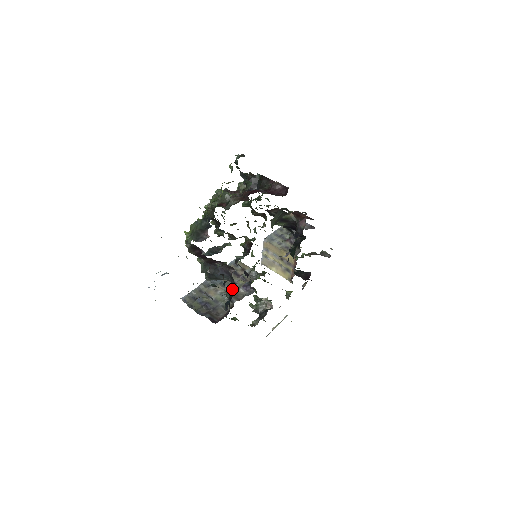
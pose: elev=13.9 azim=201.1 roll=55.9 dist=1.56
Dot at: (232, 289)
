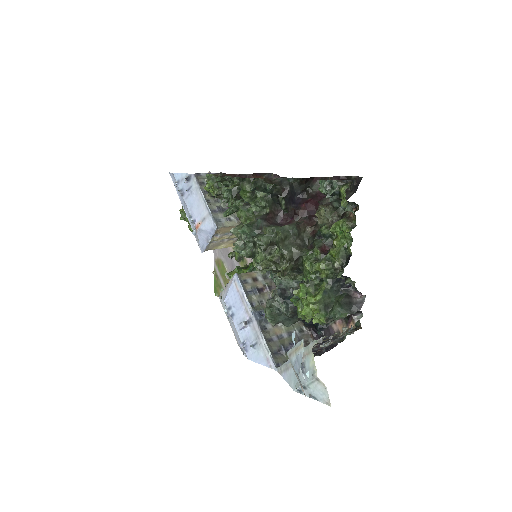
Dot at: occluded
